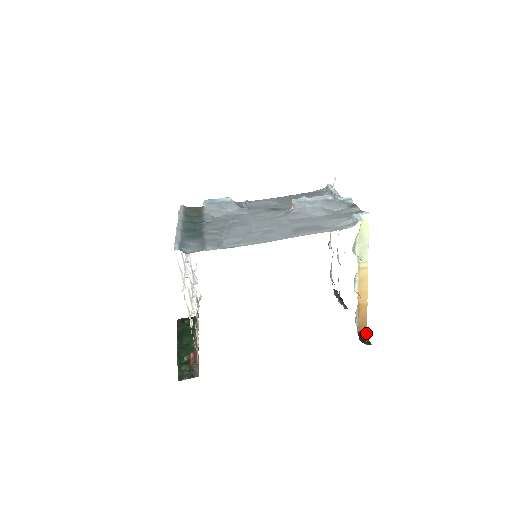
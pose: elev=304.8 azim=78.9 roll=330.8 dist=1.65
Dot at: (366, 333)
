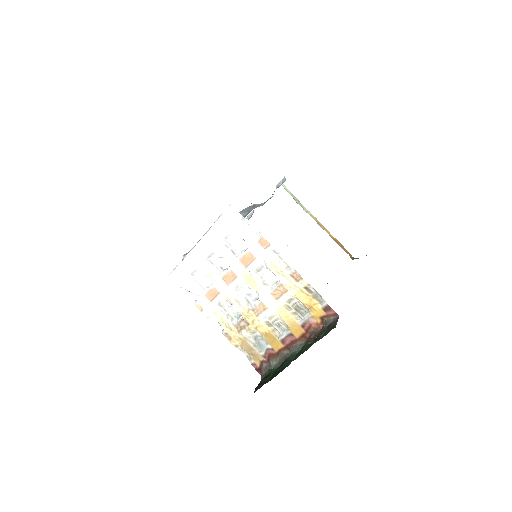
Dot at: (355, 258)
